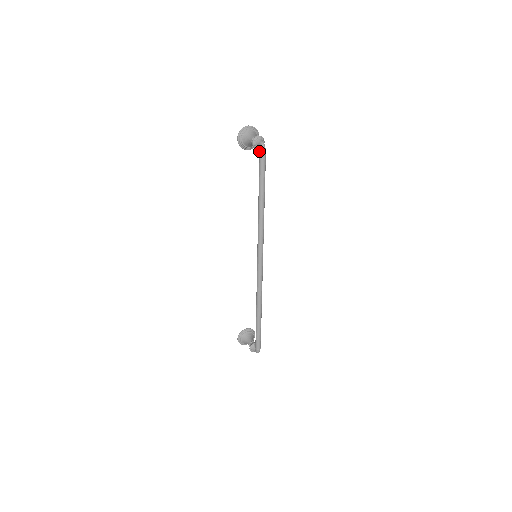
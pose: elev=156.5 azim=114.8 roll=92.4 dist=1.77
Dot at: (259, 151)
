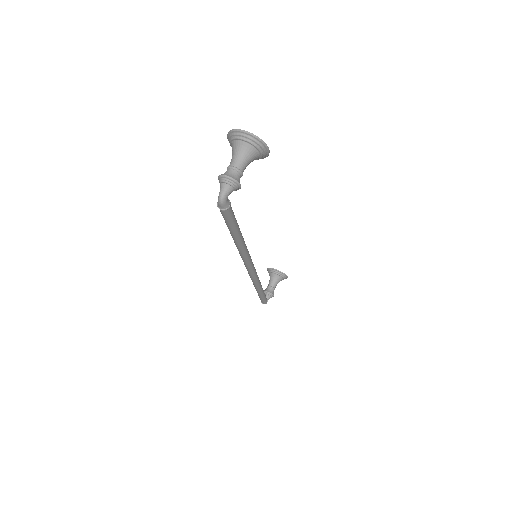
Dot at: occluded
